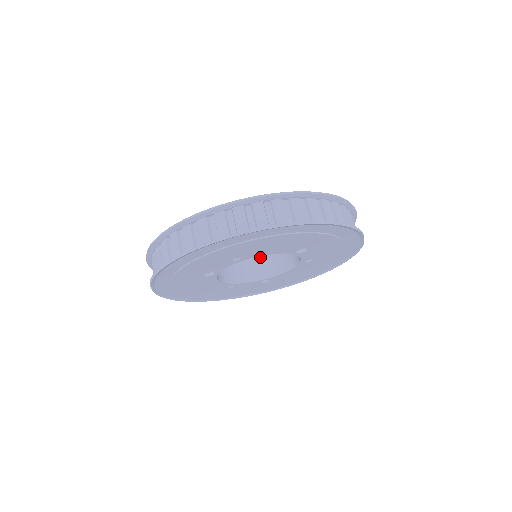
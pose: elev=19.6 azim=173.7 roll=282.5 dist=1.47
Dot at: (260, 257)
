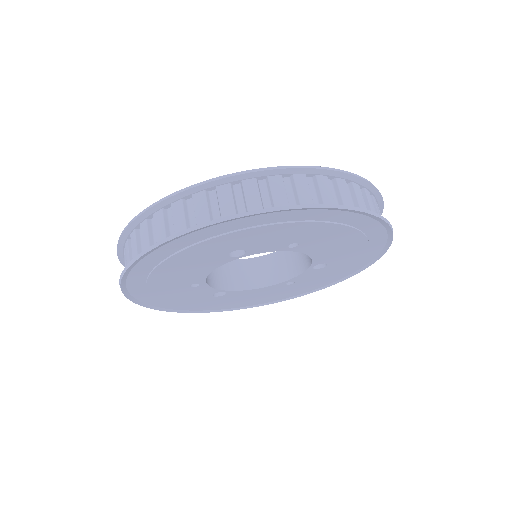
Dot at: occluded
